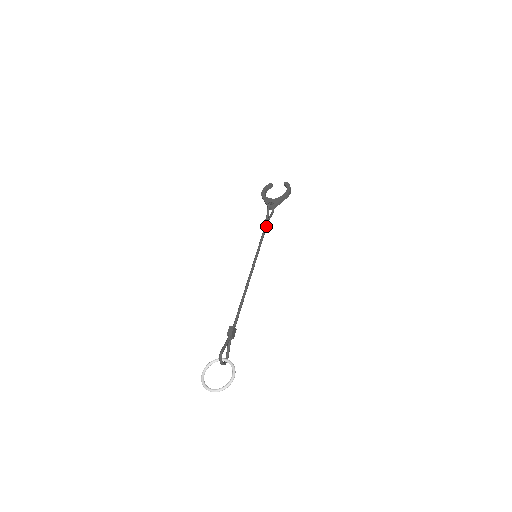
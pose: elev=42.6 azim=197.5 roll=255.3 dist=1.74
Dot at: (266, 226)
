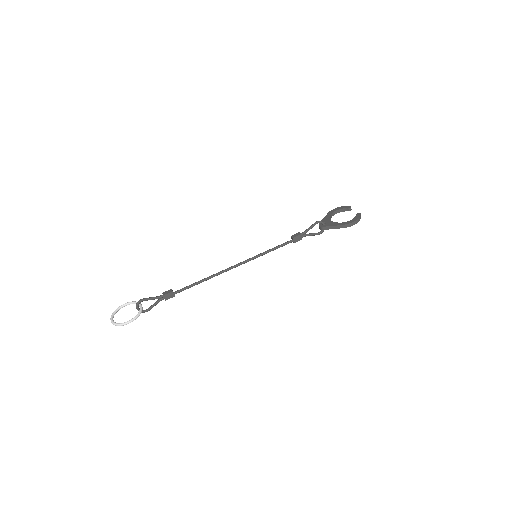
Dot at: (293, 238)
